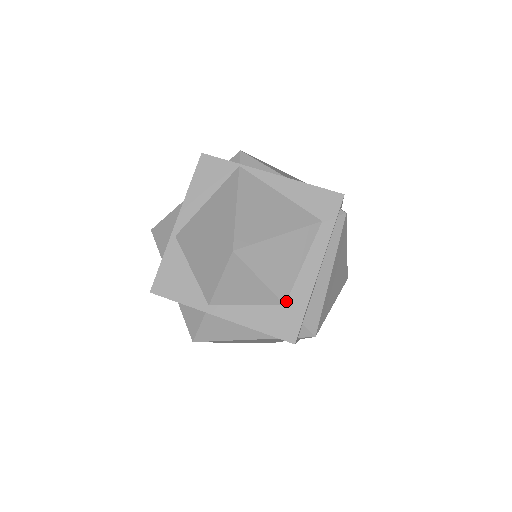
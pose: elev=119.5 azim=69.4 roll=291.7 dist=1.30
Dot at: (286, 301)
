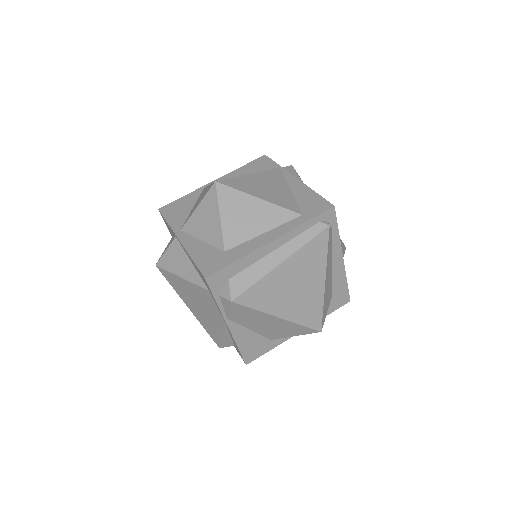
Dot at: (228, 250)
